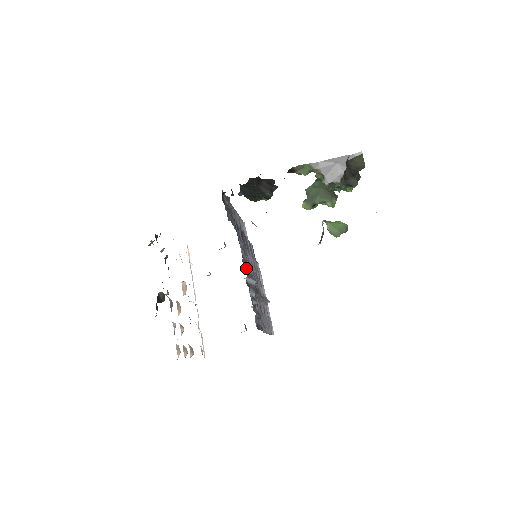
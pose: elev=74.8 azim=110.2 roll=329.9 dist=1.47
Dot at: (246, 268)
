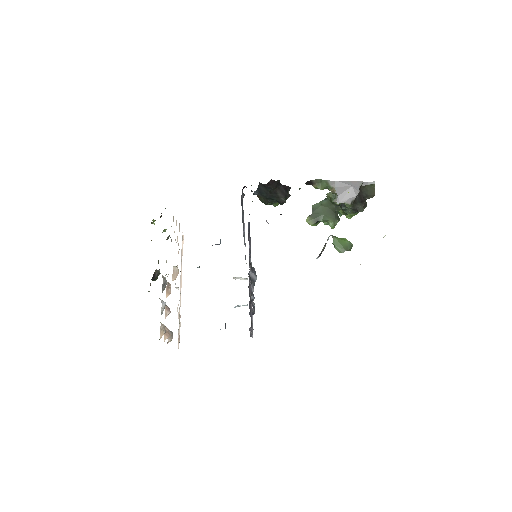
Dot at: (251, 263)
